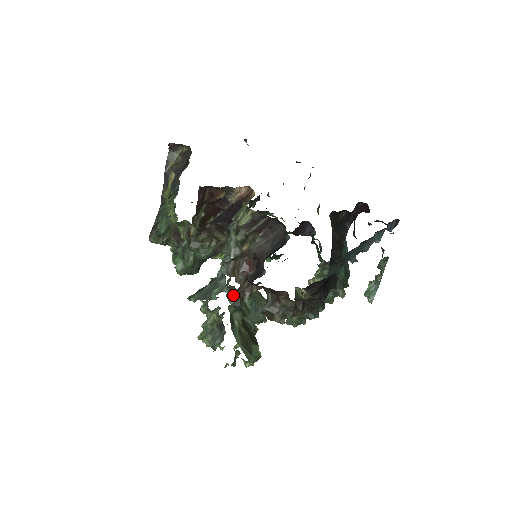
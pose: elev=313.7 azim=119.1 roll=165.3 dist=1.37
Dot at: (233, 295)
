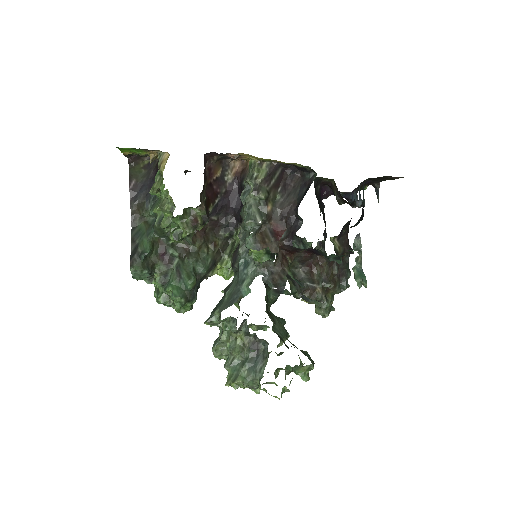
Dot at: (270, 275)
